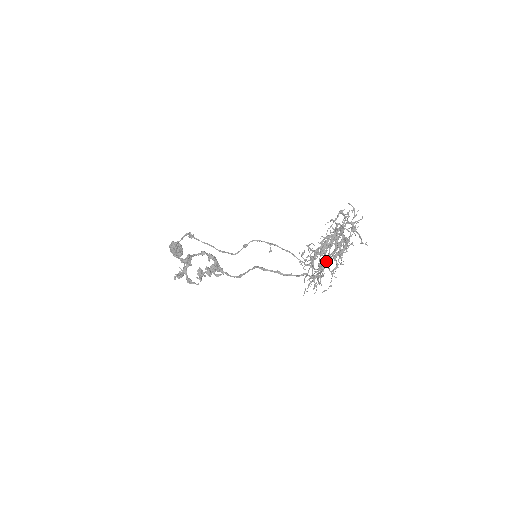
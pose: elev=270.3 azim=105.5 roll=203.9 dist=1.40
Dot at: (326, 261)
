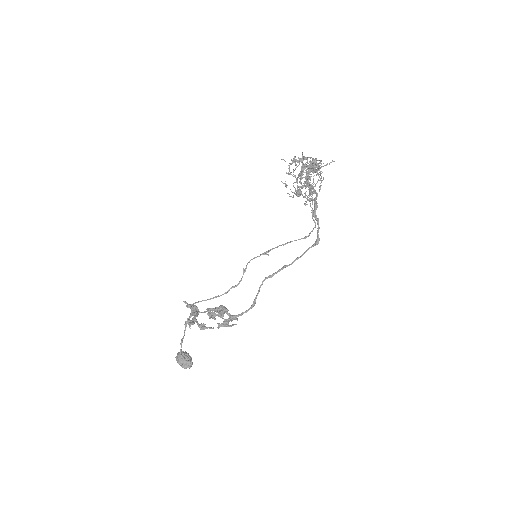
Dot at: (306, 170)
